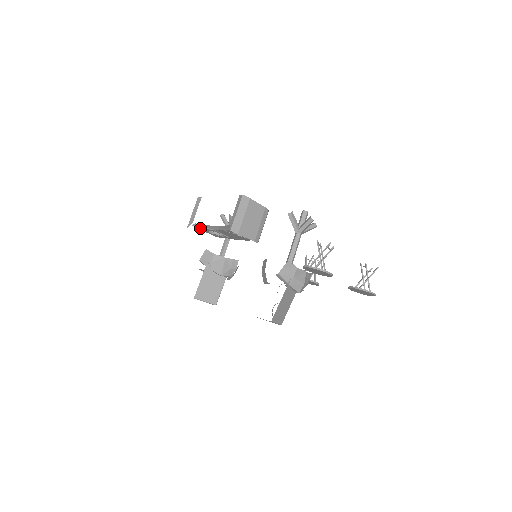
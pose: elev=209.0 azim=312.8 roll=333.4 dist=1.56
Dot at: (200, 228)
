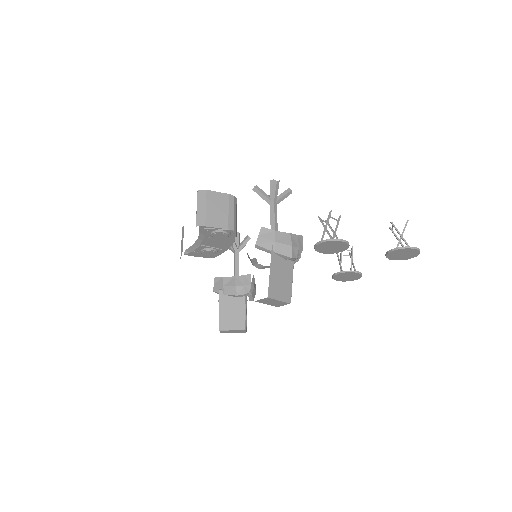
Dot at: (193, 254)
